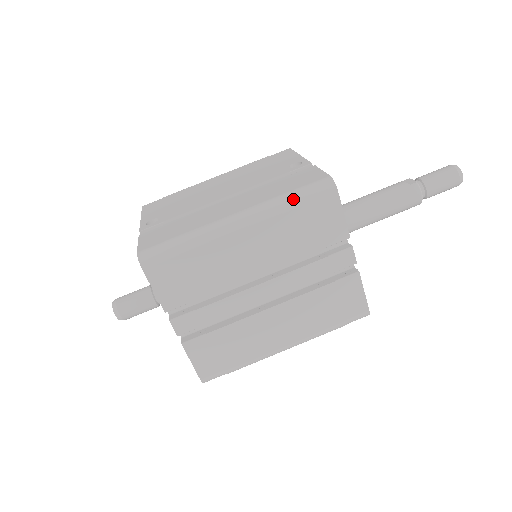
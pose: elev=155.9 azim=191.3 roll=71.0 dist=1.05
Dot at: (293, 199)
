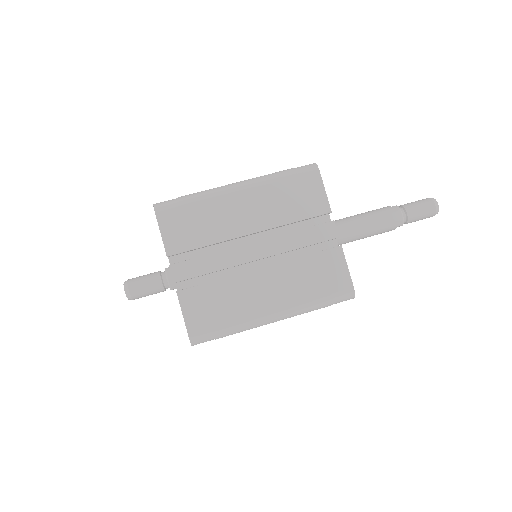
Dot at: (283, 173)
